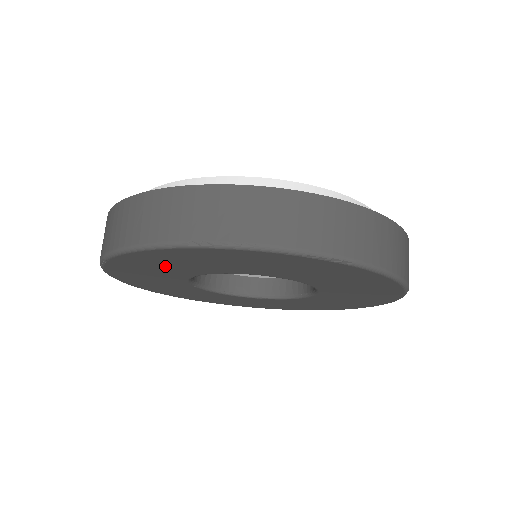
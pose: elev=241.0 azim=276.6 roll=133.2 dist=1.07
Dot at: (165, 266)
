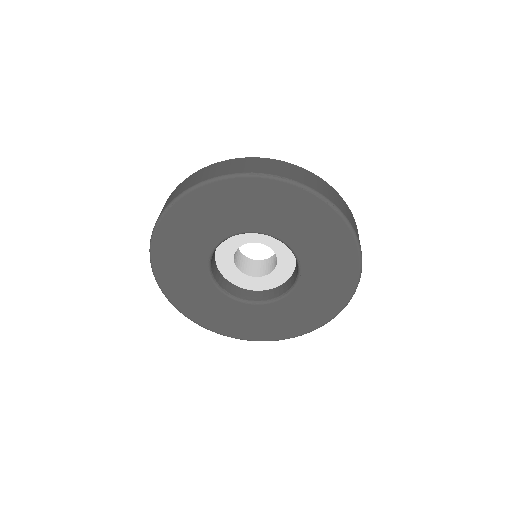
Dot at: (212, 215)
